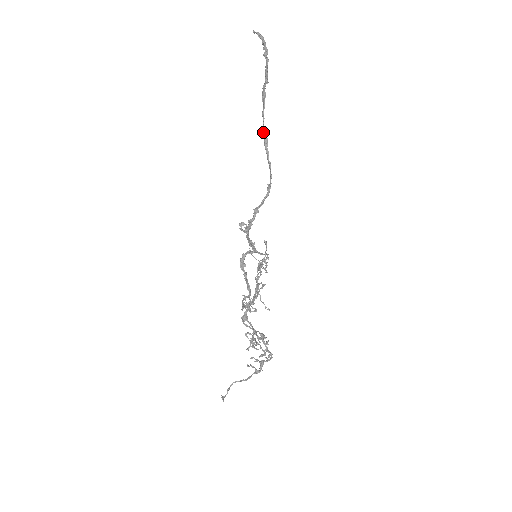
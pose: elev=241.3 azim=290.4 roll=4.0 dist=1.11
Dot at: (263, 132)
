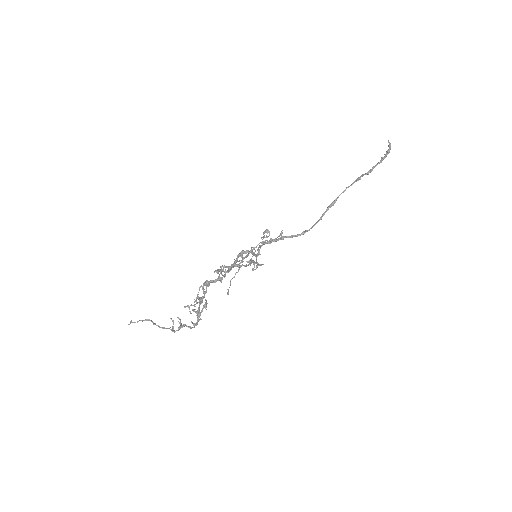
Dot at: (336, 198)
